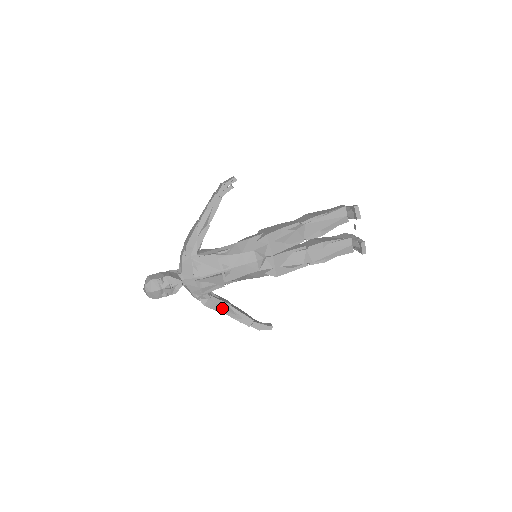
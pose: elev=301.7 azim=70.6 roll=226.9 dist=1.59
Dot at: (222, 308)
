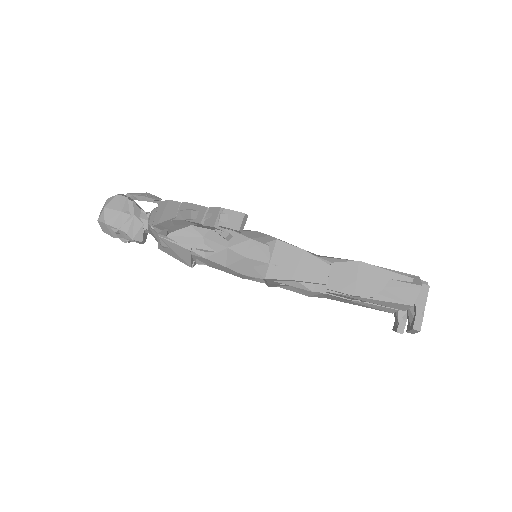
Dot at: occluded
